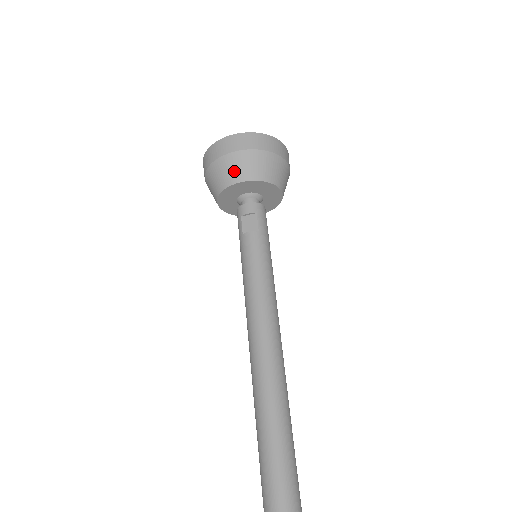
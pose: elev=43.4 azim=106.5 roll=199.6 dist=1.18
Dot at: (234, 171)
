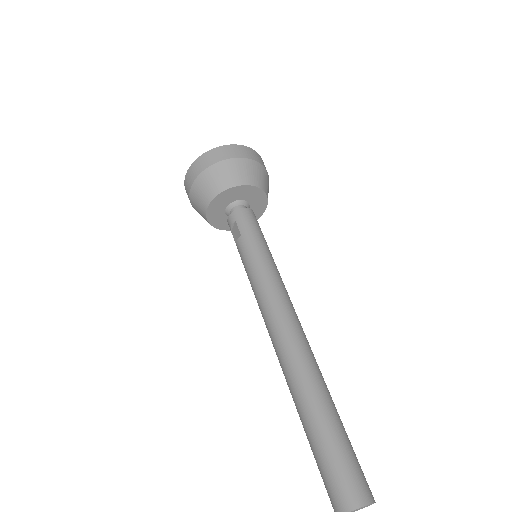
Dot at: (199, 204)
